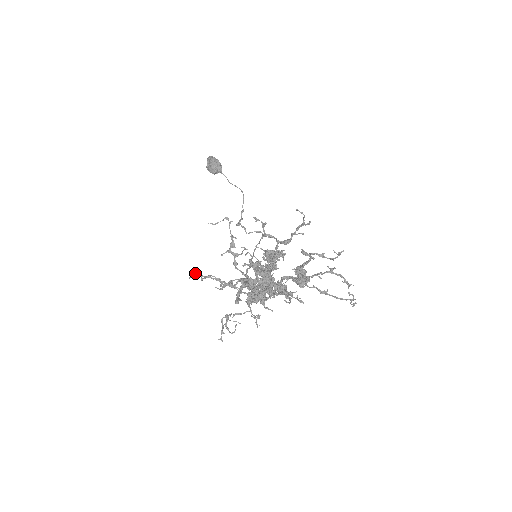
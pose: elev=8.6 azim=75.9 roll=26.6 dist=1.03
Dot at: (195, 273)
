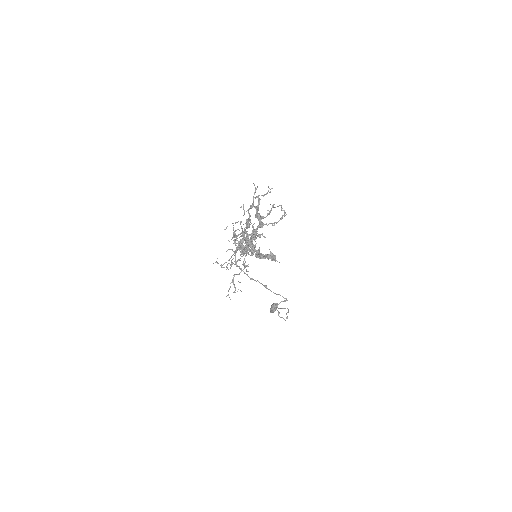
Dot at: (218, 263)
